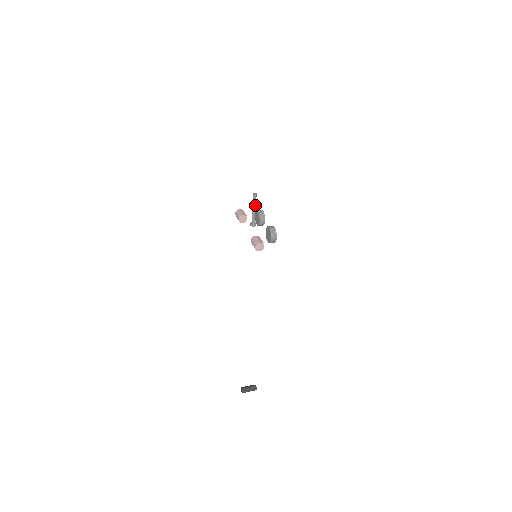
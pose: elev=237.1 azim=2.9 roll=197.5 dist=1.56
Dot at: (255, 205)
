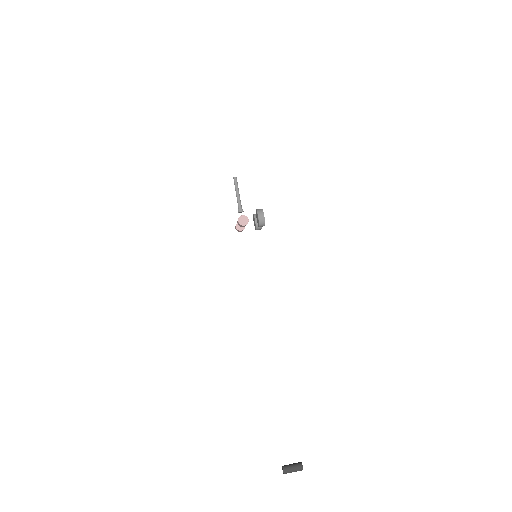
Dot at: (237, 189)
